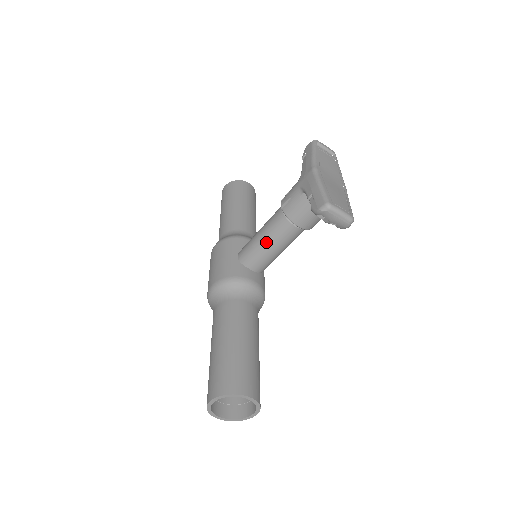
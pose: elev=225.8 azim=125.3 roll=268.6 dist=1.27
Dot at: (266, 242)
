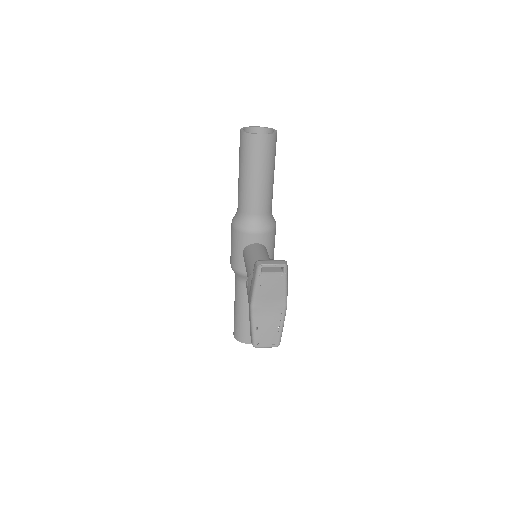
Dot at: occluded
